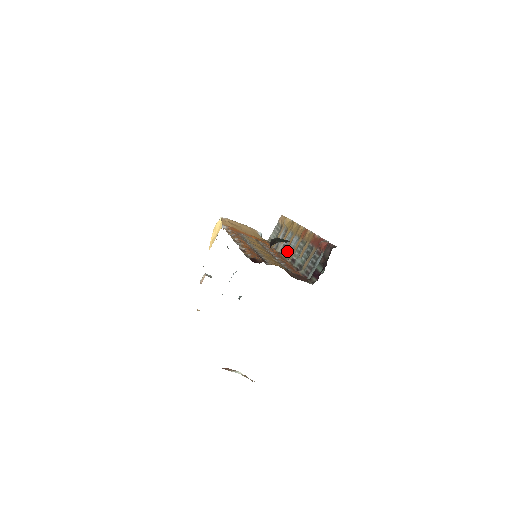
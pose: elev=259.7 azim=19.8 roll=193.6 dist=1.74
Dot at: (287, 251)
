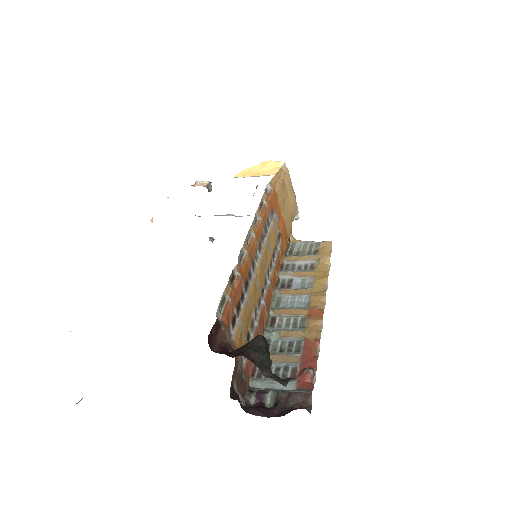
Dot at: (284, 296)
